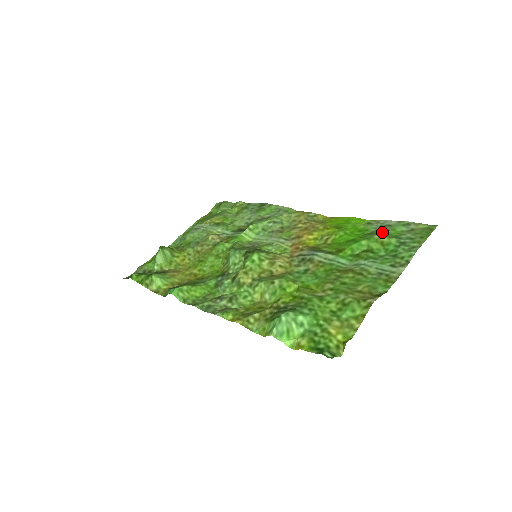
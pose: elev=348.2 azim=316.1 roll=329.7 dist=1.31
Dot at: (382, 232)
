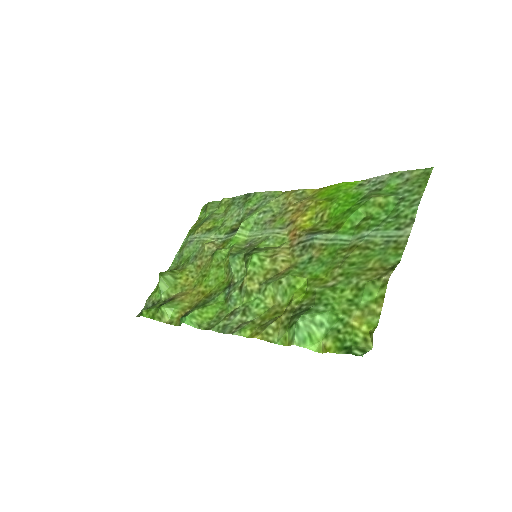
Dot at: (377, 192)
